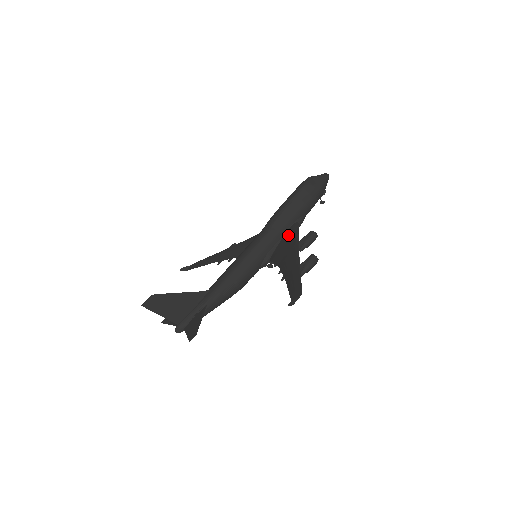
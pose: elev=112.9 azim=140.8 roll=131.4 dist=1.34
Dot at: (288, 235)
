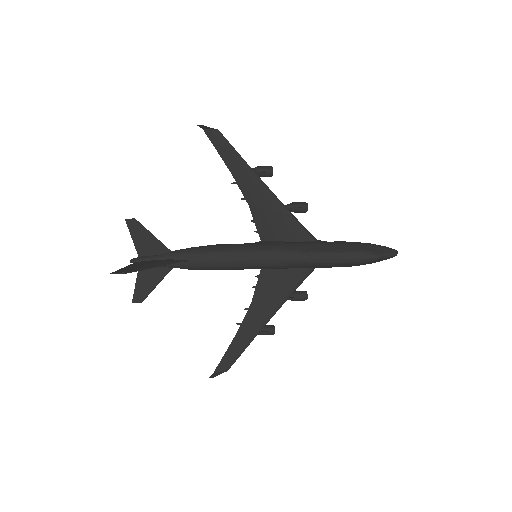
Dot at: (294, 276)
